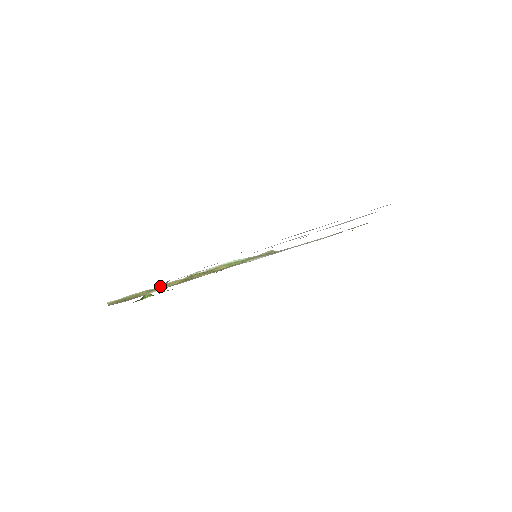
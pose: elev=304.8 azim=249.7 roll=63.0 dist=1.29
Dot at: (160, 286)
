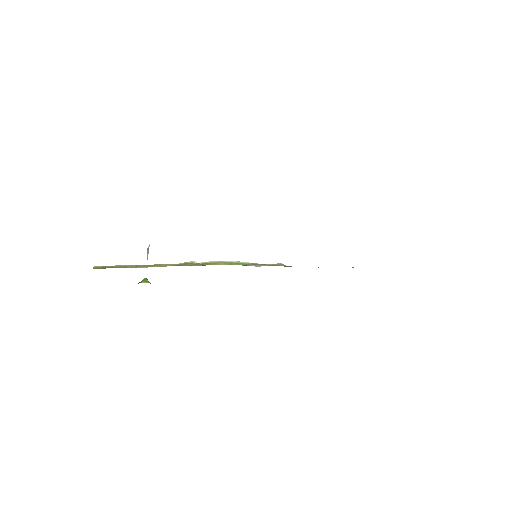
Dot at: occluded
